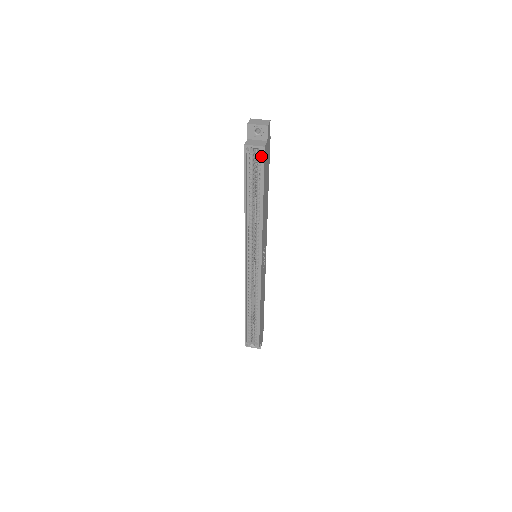
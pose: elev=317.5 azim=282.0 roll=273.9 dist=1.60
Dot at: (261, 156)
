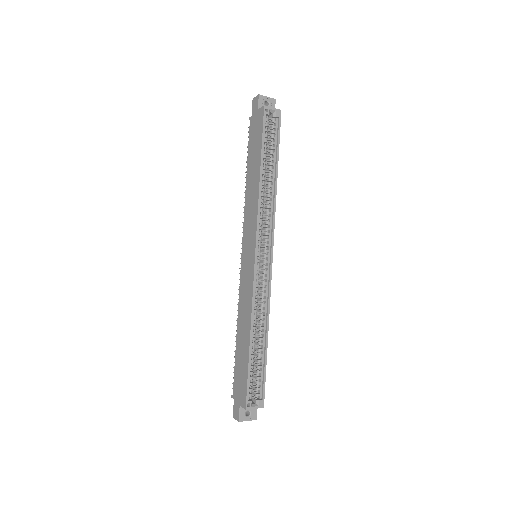
Dot at: (276, 121)
